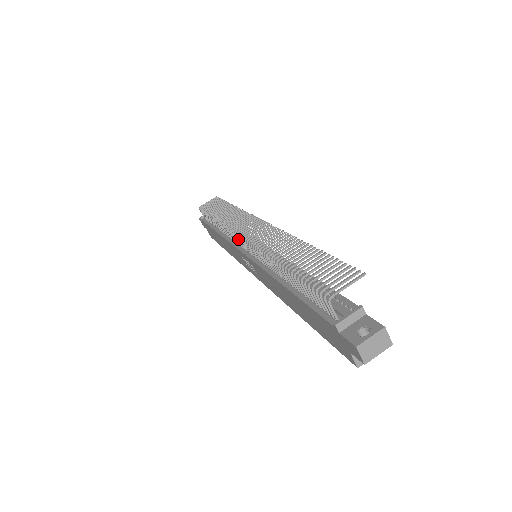
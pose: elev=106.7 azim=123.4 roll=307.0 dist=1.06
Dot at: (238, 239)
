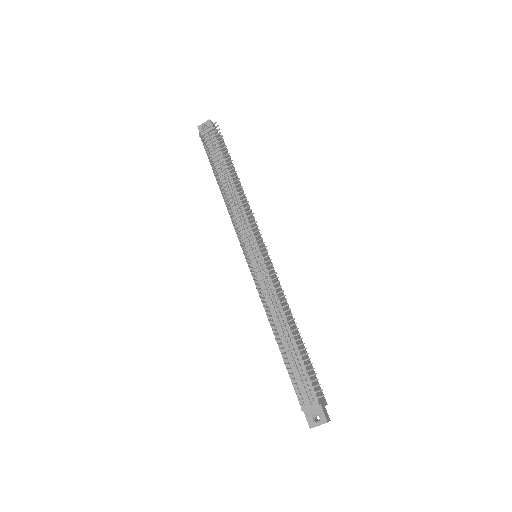
Dot at: (242, 246)
